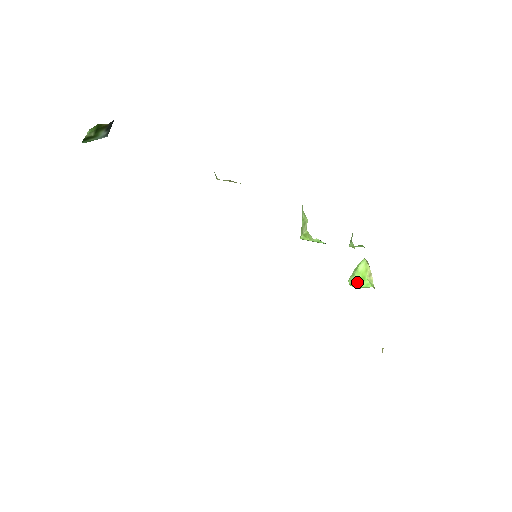
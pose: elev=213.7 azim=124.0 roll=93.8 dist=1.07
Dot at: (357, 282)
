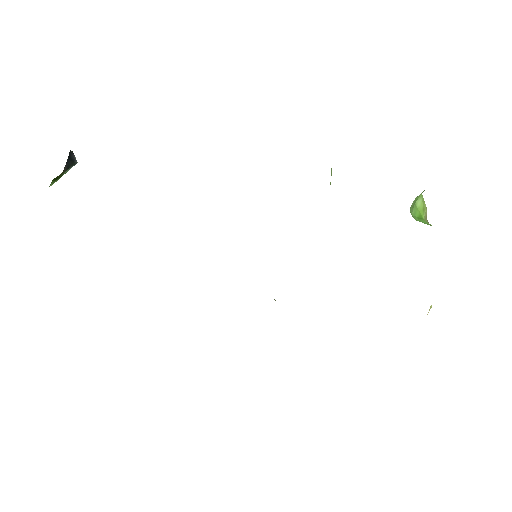
Dot at: (416, 217)
